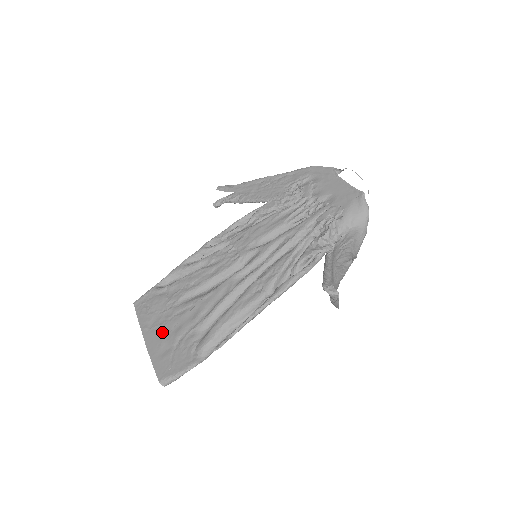
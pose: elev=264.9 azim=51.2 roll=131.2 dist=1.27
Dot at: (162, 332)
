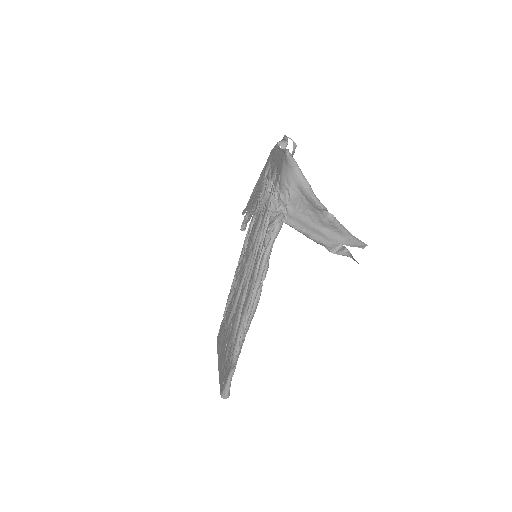
Dot at: (223, 354)
